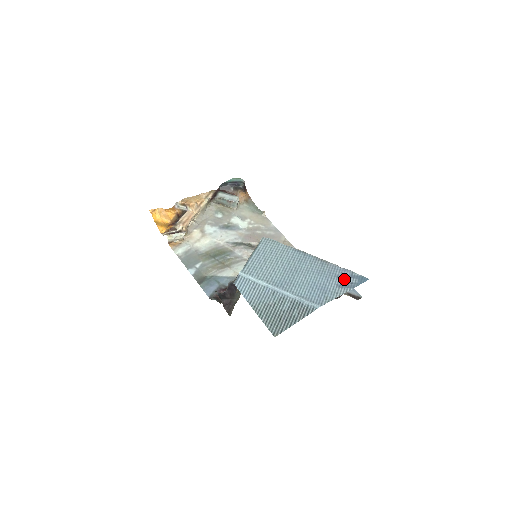
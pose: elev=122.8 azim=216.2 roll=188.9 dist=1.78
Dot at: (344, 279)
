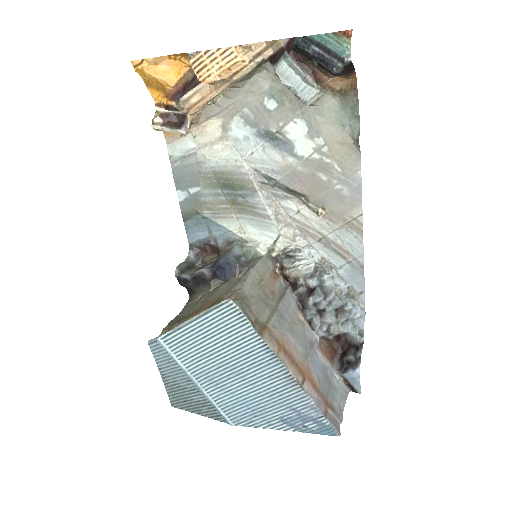
Dot at: (299, 417)
